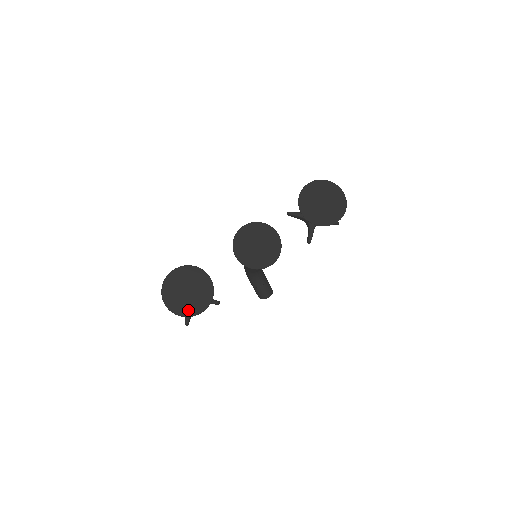
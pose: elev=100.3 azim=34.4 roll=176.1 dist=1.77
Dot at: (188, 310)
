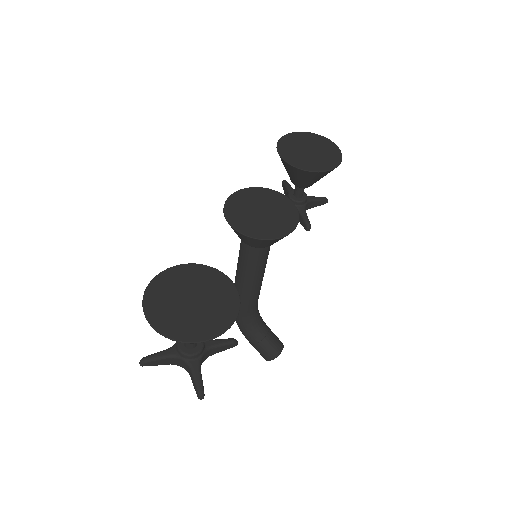
Dot at: (209, 327)
